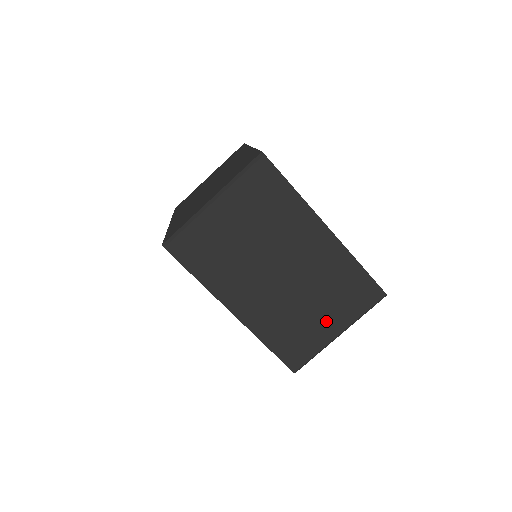
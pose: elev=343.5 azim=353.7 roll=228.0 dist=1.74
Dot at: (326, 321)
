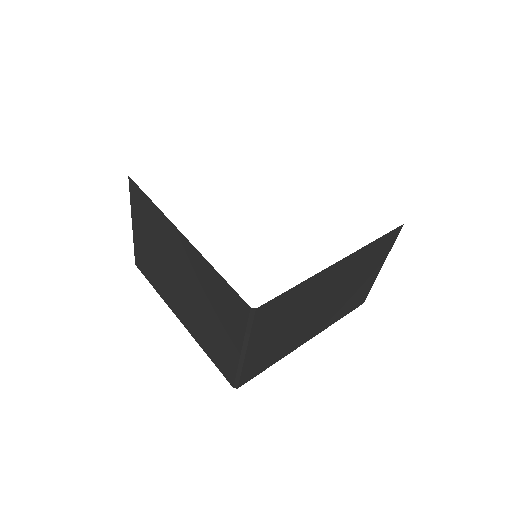
Dot at: (226, 335)
